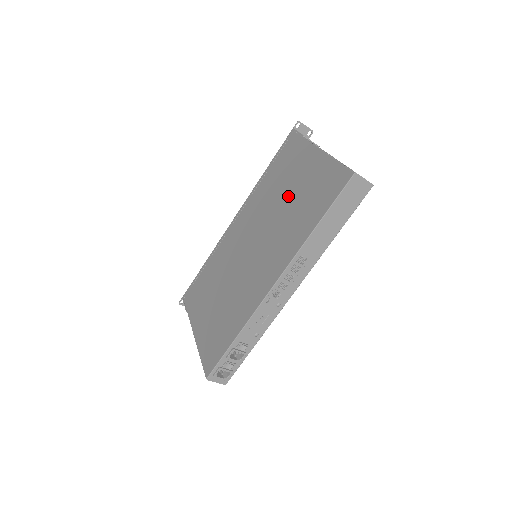
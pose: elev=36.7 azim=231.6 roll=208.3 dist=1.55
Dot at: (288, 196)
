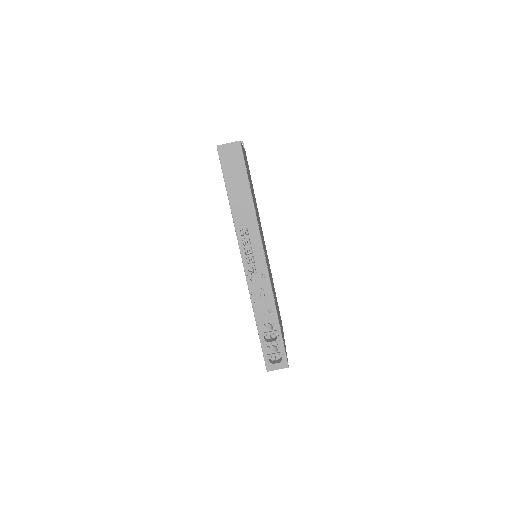
Dot at: occluded
